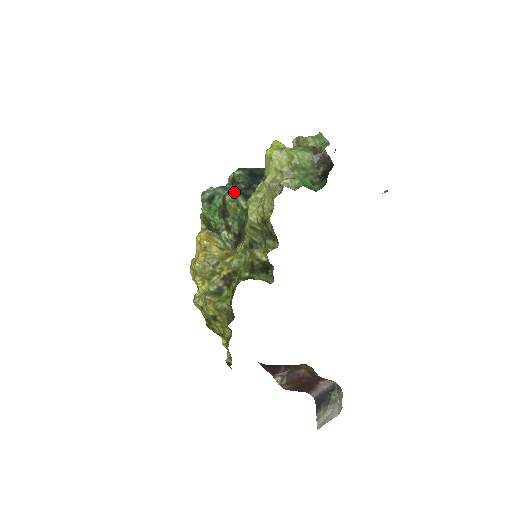
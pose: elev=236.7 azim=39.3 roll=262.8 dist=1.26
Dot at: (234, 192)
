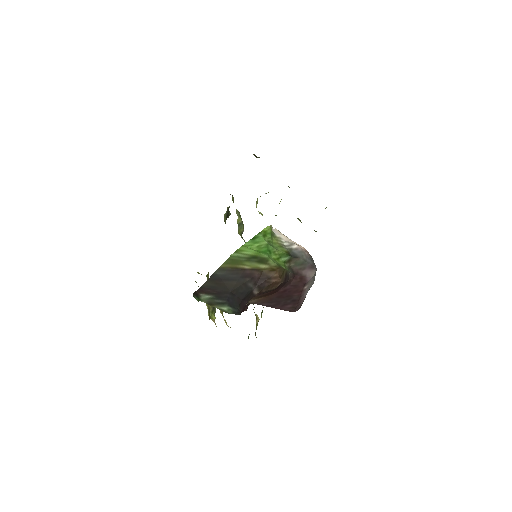
Dot at: occluded
